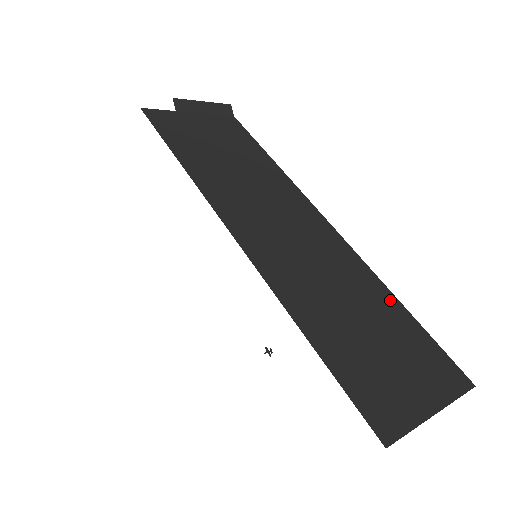
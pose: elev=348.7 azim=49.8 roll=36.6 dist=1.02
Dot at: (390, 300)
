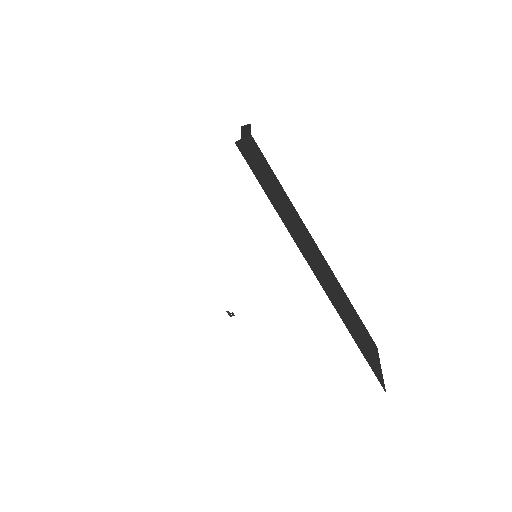
Dot at: (350, 303)
